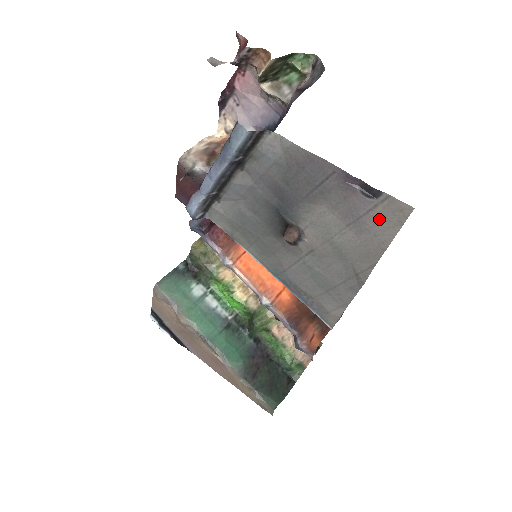
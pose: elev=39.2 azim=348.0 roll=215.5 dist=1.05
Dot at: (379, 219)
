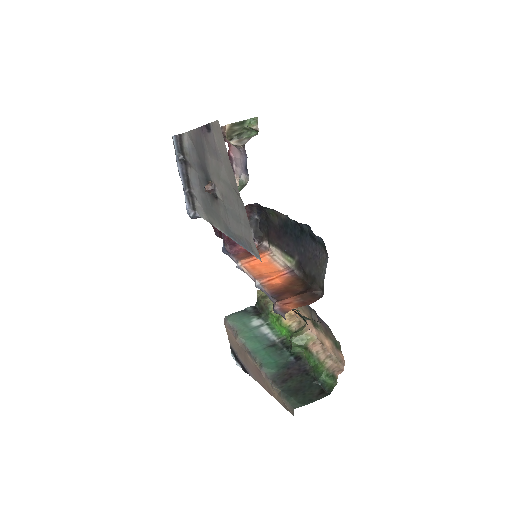
Dot at: (218, 141)
